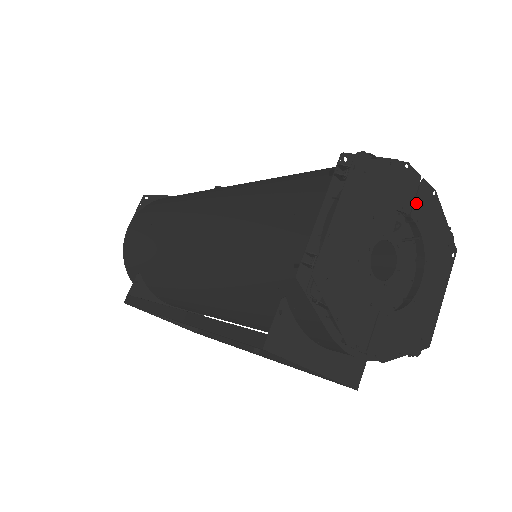
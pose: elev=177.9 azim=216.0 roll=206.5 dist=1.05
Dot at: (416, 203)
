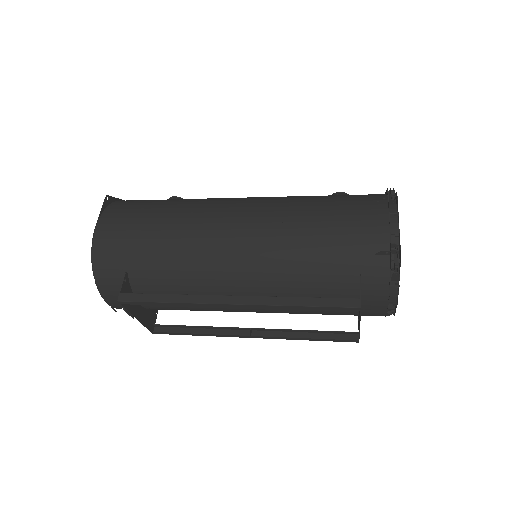
Dot at: occluded
